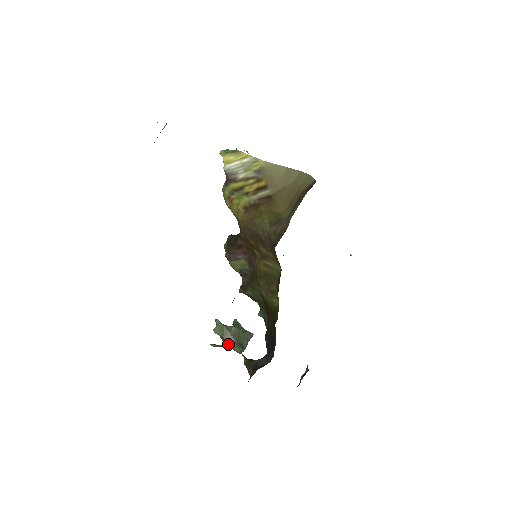
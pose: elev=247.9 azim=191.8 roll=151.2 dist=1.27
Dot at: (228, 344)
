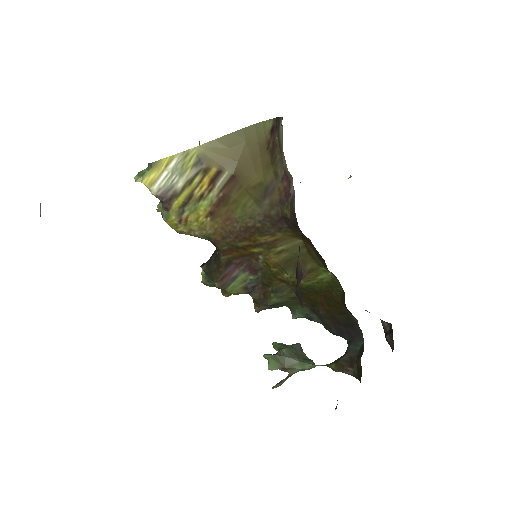
Dot at: (294, 369)
